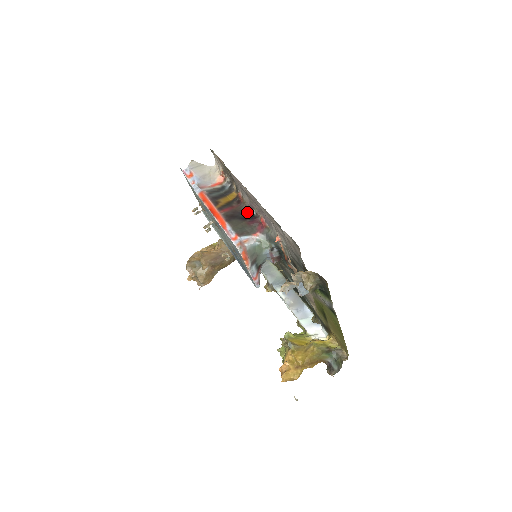
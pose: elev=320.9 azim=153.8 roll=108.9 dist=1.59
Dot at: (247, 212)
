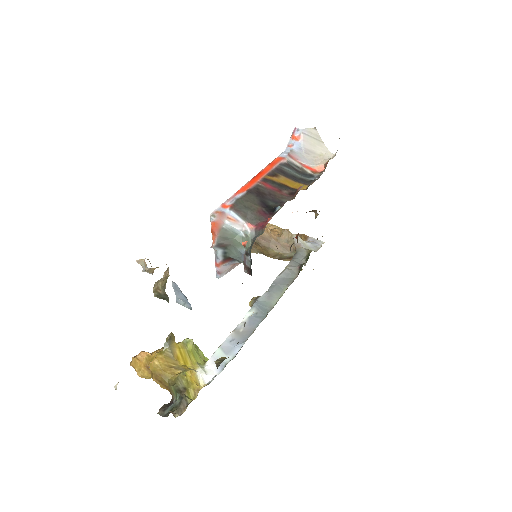
Dot at: (278, 204)
